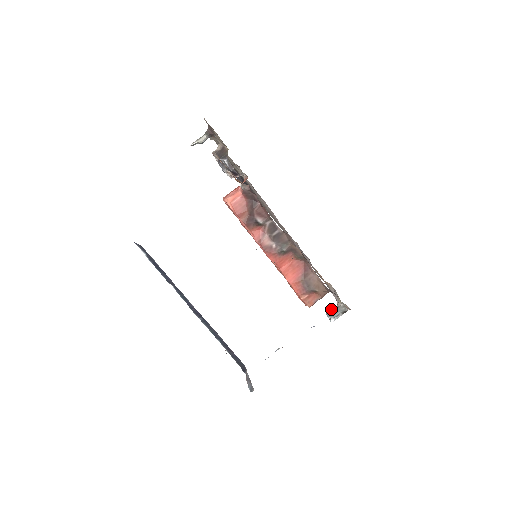
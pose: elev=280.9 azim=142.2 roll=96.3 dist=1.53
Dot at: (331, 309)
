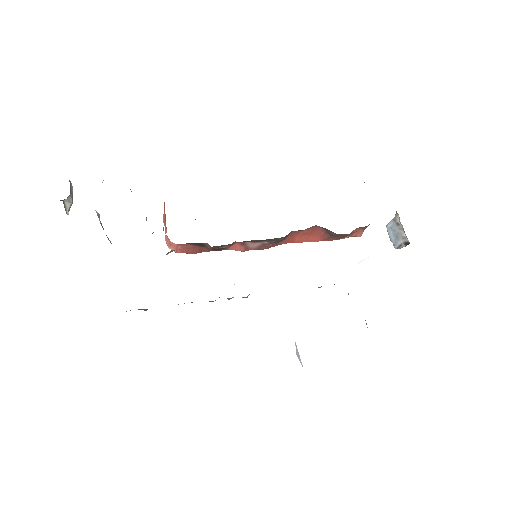
Dot at: (390, 223)
